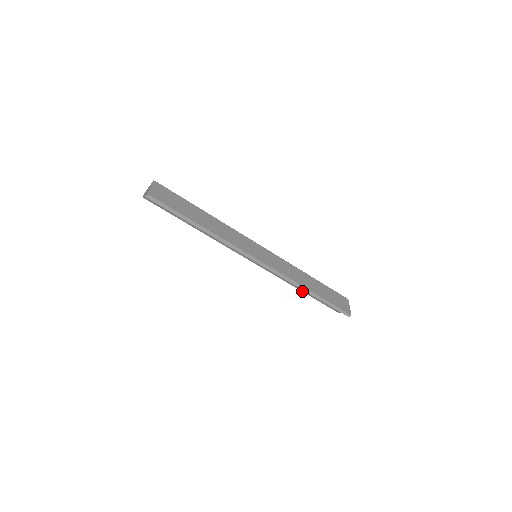
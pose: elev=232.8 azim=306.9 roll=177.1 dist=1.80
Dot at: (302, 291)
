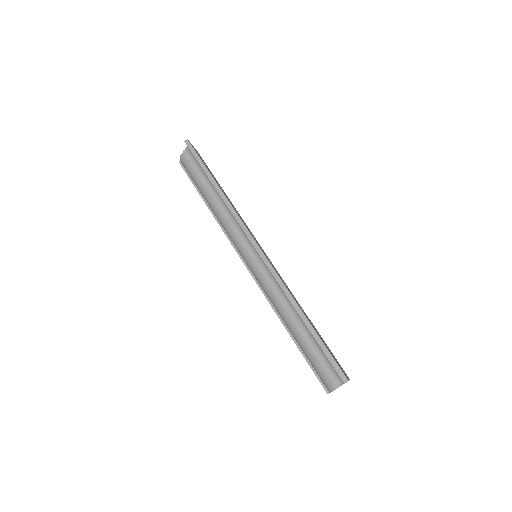
Dot at: (292, 338)
